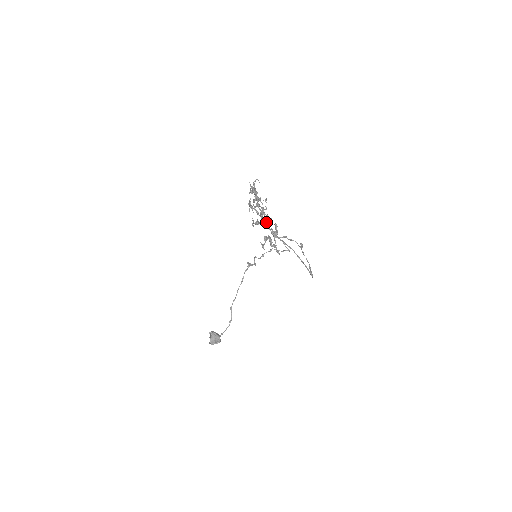
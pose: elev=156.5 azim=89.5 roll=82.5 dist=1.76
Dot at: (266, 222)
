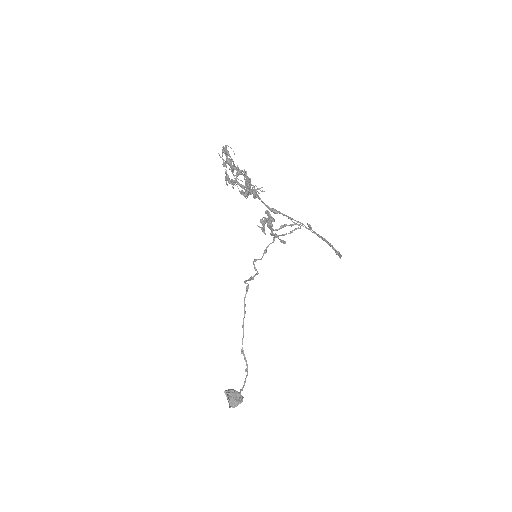
Dot at: (257, 195)
